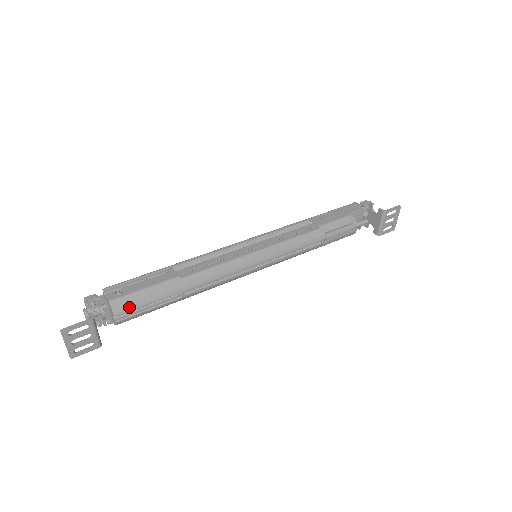
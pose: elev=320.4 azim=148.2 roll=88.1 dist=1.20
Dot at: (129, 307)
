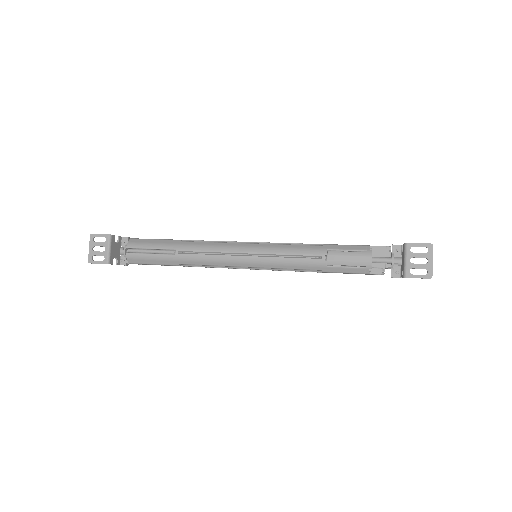
Dot at: (138, 245)
